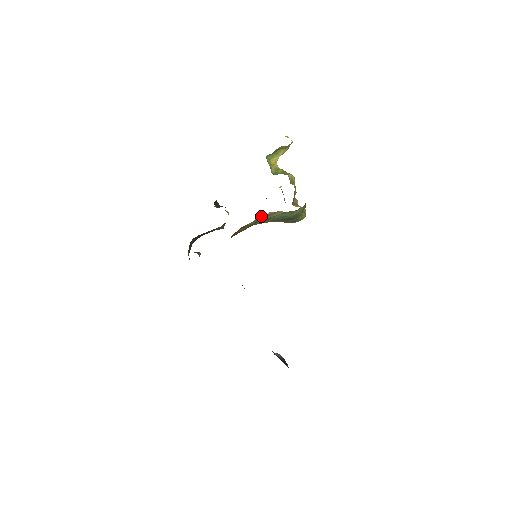
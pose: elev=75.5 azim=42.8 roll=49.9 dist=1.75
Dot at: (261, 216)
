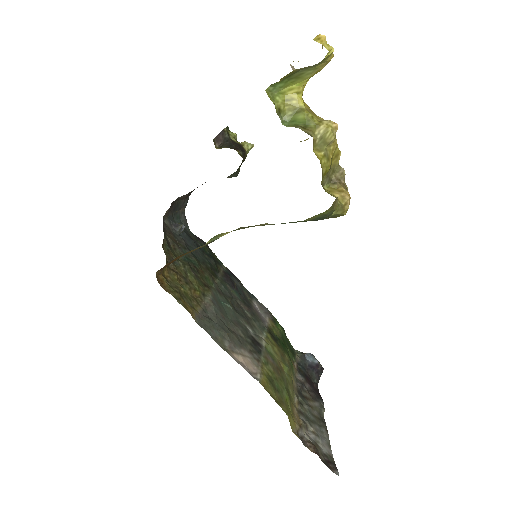
Dot at: (222, 233)
